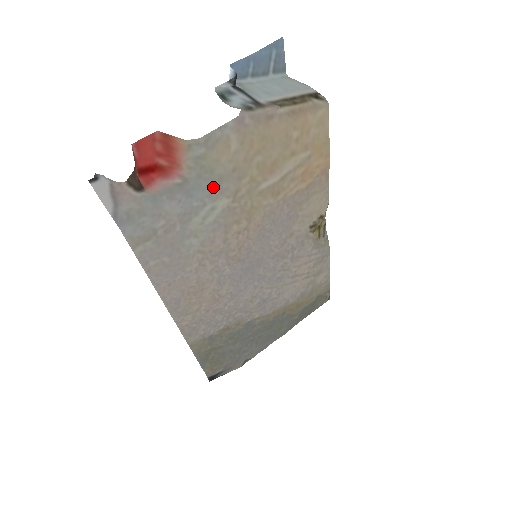
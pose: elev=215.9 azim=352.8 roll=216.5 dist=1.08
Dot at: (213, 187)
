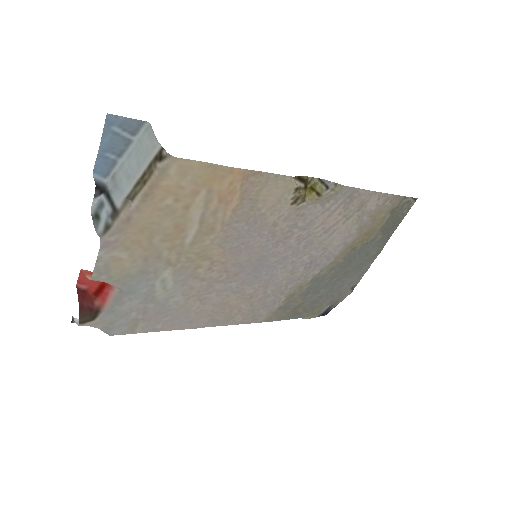
Dot at: (144, 277)
